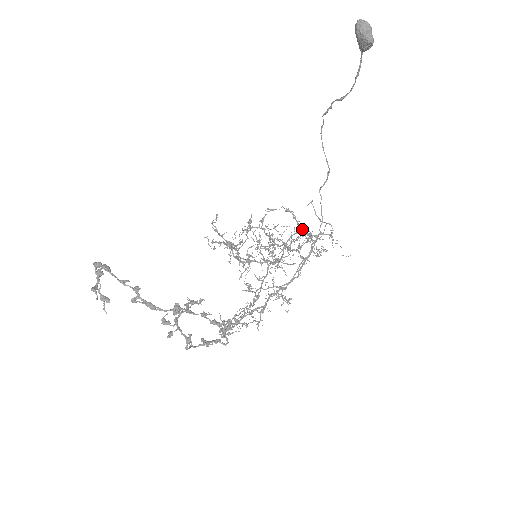
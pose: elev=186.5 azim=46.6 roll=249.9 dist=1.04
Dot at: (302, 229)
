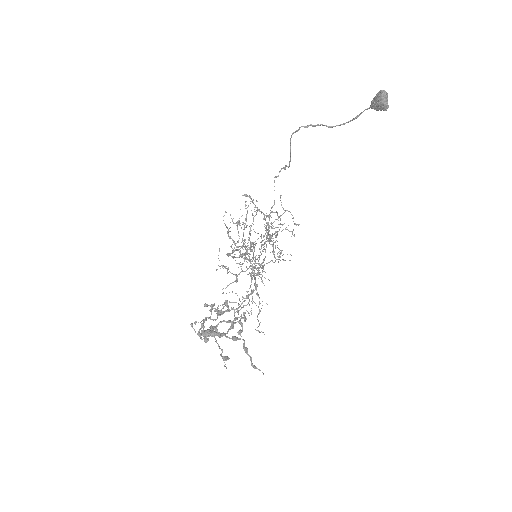
Dot at: occluded
